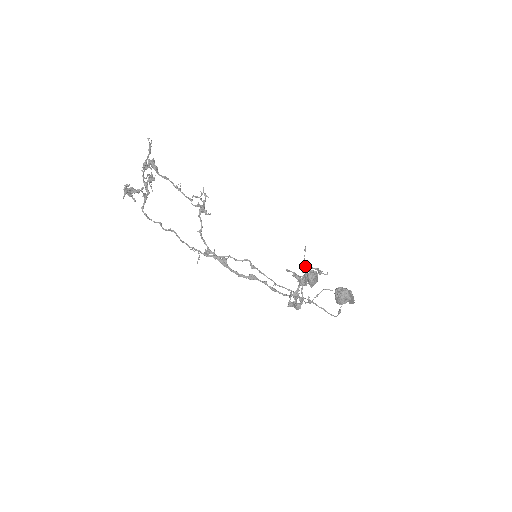
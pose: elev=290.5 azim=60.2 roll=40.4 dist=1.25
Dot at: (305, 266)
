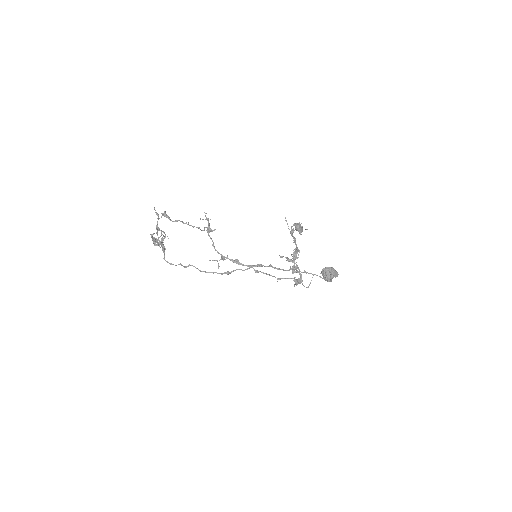
Dot at: (291, 229)
